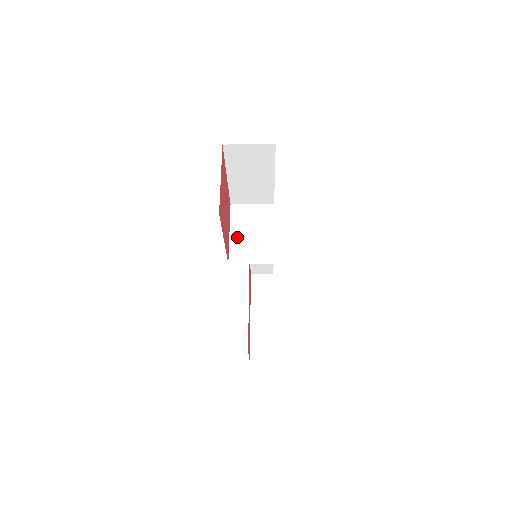
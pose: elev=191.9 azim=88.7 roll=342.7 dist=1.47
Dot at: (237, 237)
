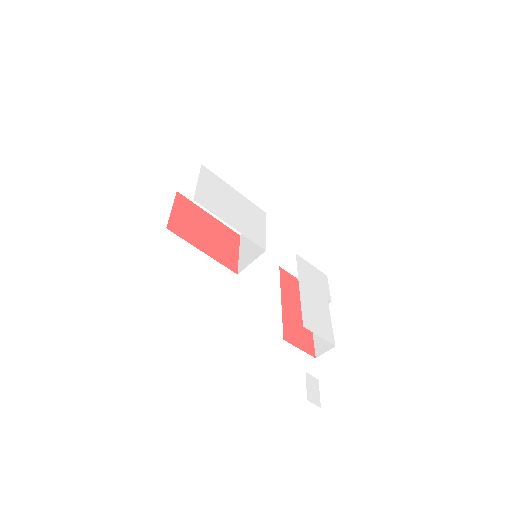
Dot at: (243, 253)
